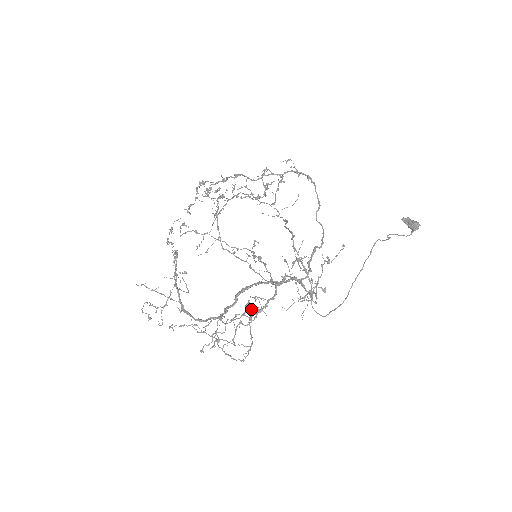
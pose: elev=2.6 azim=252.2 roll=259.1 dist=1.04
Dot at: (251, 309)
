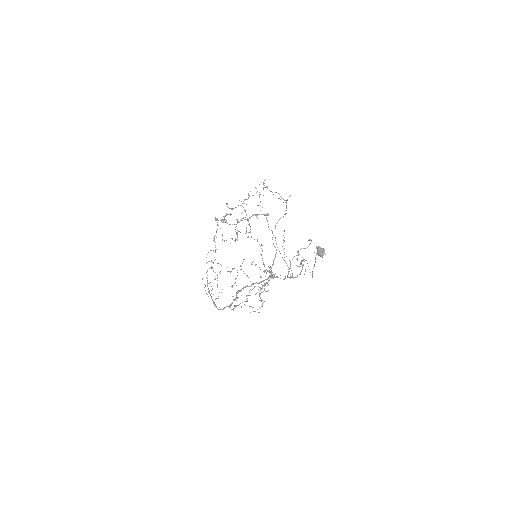
Dot at: occluded
